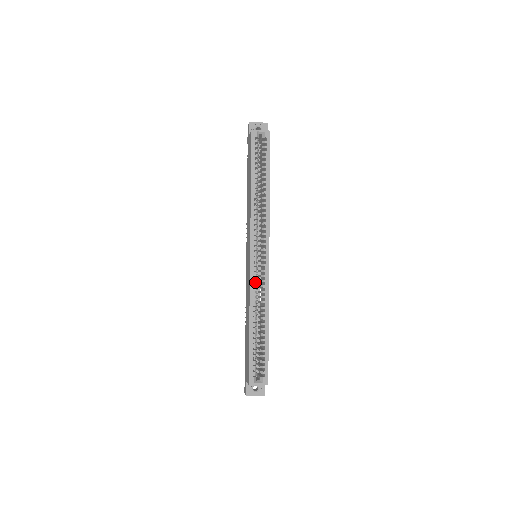
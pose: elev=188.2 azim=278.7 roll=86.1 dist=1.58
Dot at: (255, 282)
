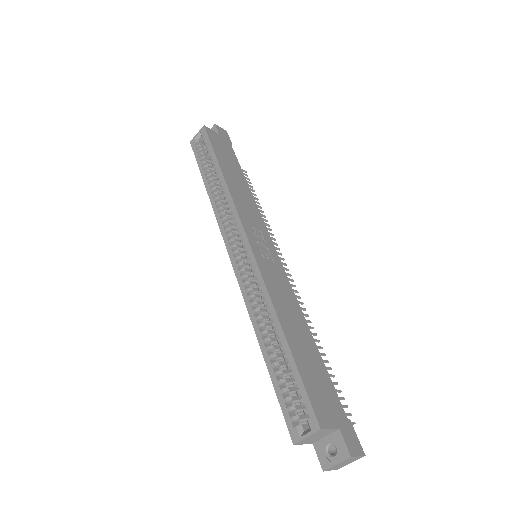
Dot at: (250, 285)
